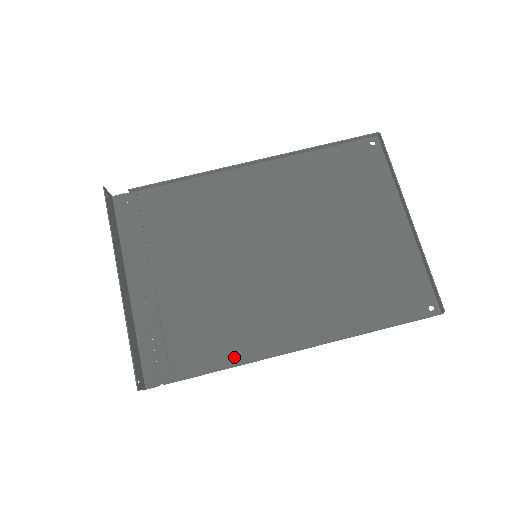
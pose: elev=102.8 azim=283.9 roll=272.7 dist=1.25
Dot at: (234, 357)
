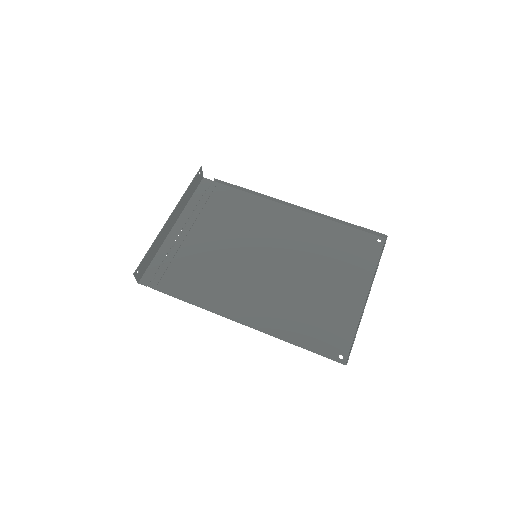
Dot at: (199, 300)
